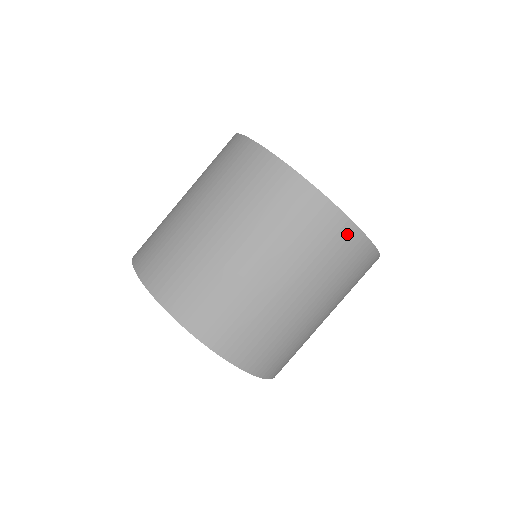
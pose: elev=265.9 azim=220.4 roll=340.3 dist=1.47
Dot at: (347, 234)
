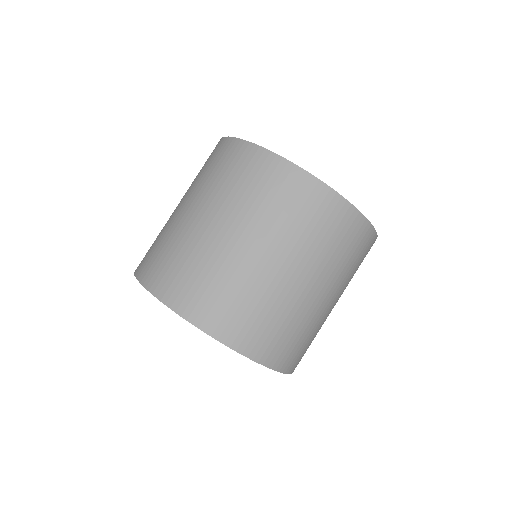
Dot at: (371, 245)
